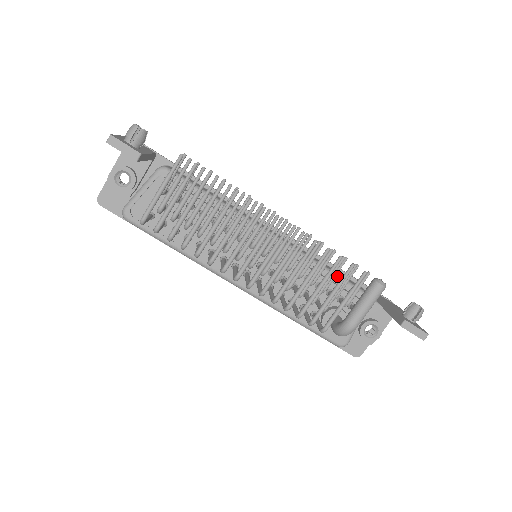
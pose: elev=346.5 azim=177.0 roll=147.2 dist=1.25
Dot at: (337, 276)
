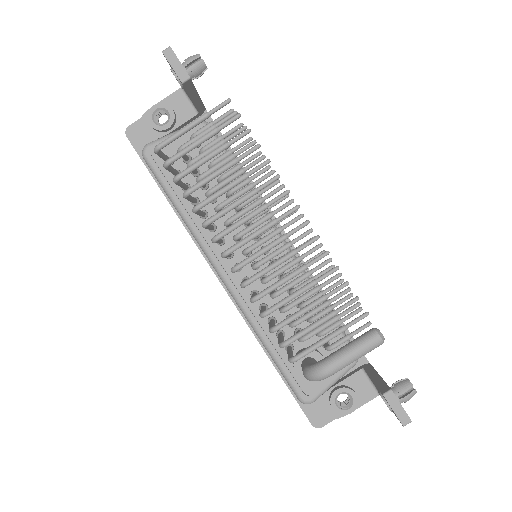
Dot at: occluded
